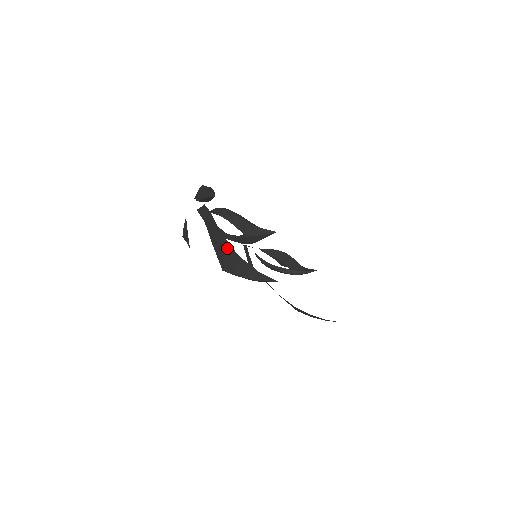
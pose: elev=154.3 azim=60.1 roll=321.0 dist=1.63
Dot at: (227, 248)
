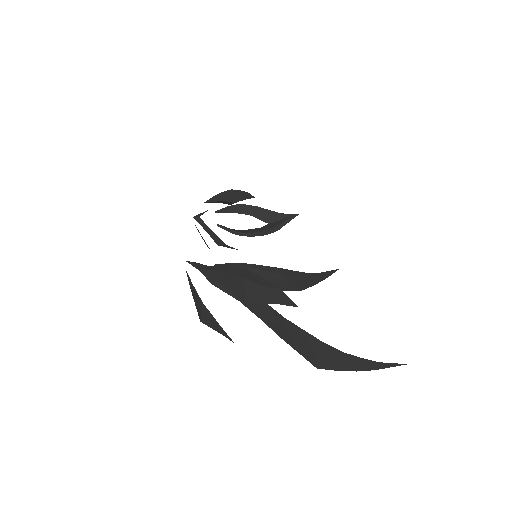
Dot at: (319, 346)
